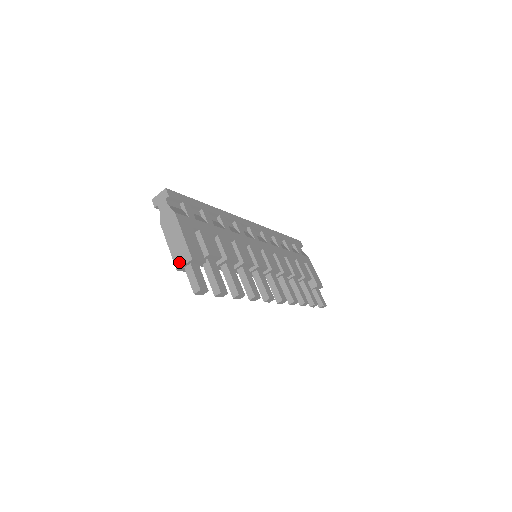
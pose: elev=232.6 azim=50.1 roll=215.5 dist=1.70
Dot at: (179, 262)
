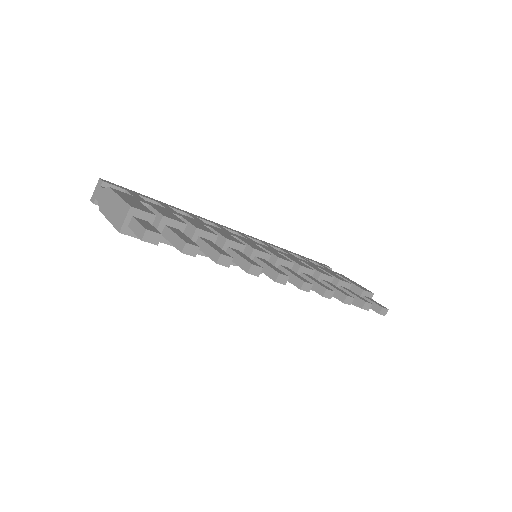
Dot at: (120, 223)
